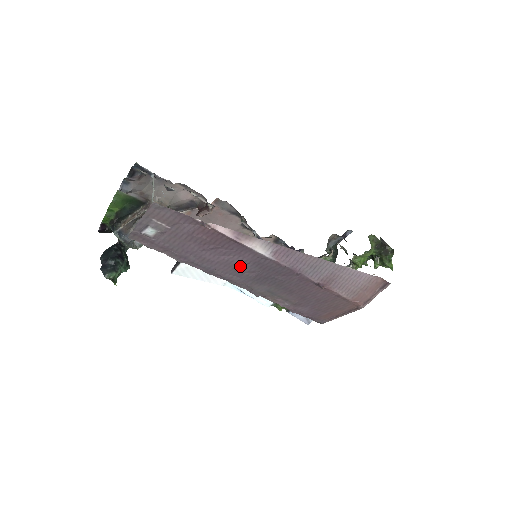
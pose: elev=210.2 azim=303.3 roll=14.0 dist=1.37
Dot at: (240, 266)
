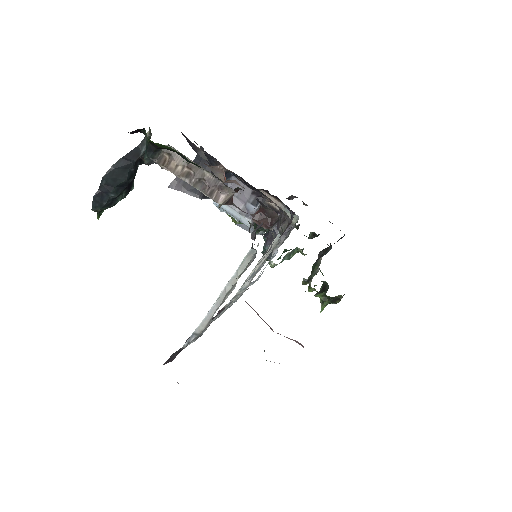
Dot at: occluded
